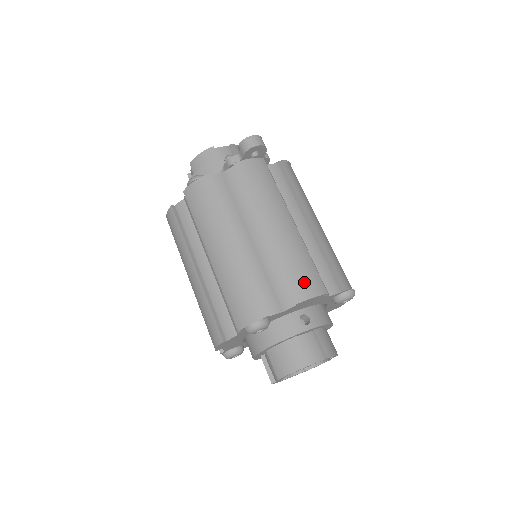
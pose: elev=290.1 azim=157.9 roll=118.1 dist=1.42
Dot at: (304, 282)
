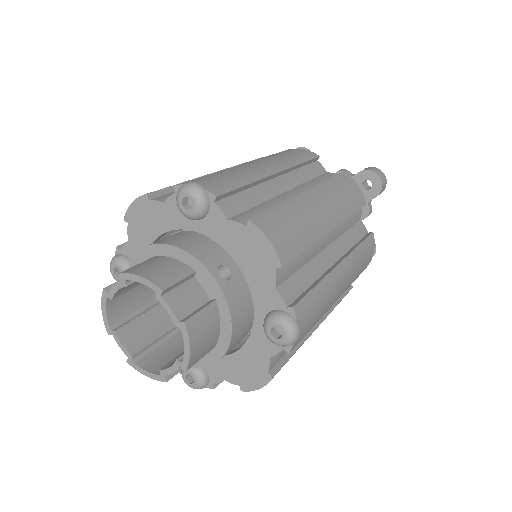
Dot at: (280, 229)
